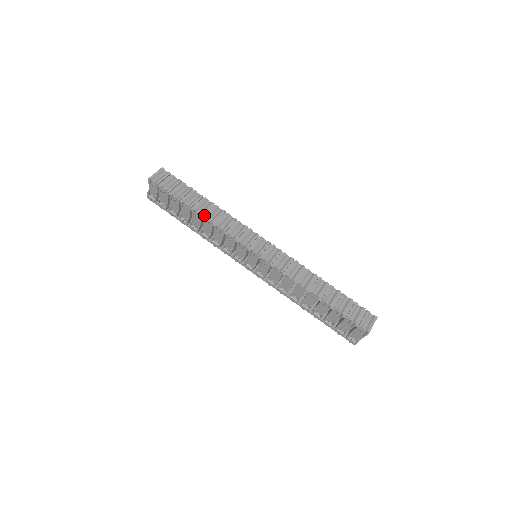
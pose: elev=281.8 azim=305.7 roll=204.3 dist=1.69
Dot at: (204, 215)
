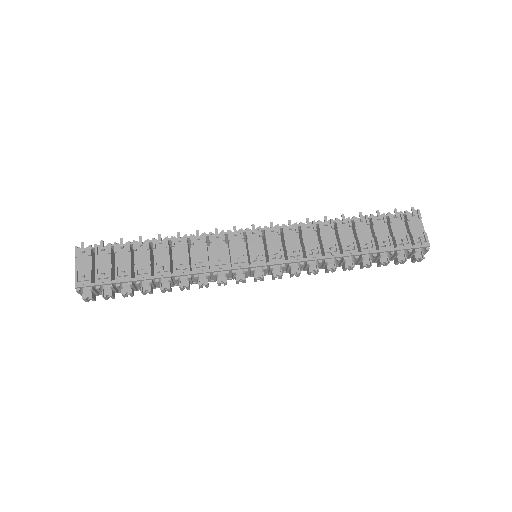
Dot at: (169, 240)
